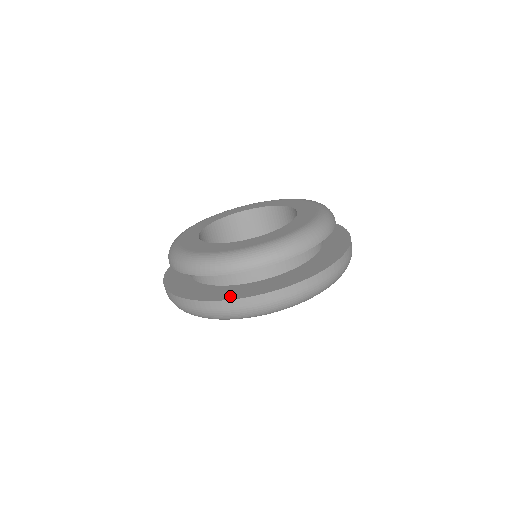
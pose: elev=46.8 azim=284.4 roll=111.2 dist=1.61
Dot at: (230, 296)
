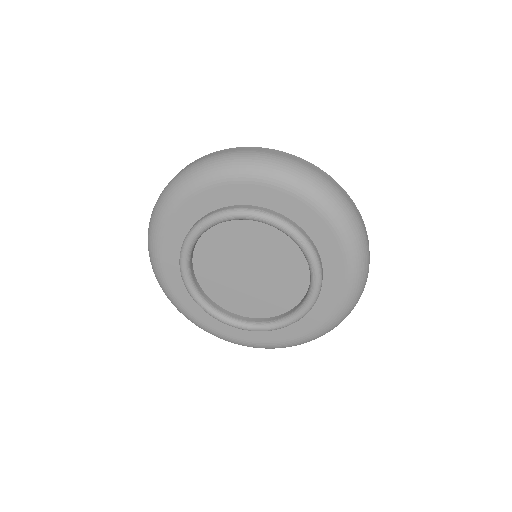
Dot at: occluded
